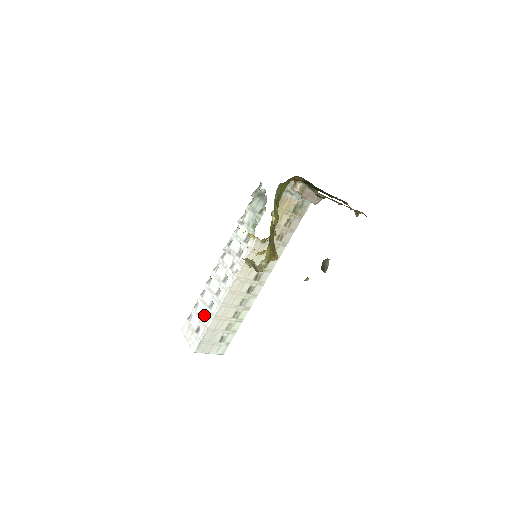
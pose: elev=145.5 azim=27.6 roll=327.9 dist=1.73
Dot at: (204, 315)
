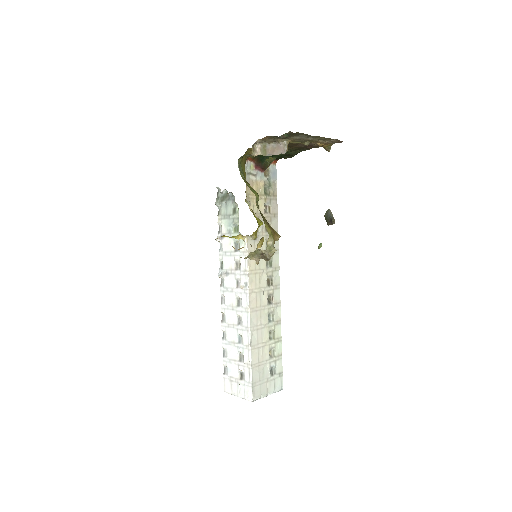
Dot at: (239, 355)
